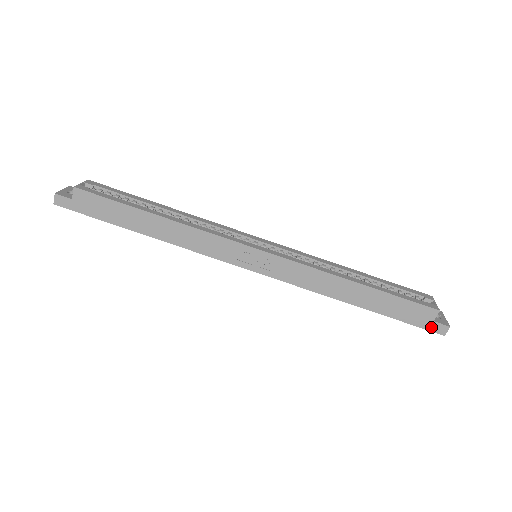
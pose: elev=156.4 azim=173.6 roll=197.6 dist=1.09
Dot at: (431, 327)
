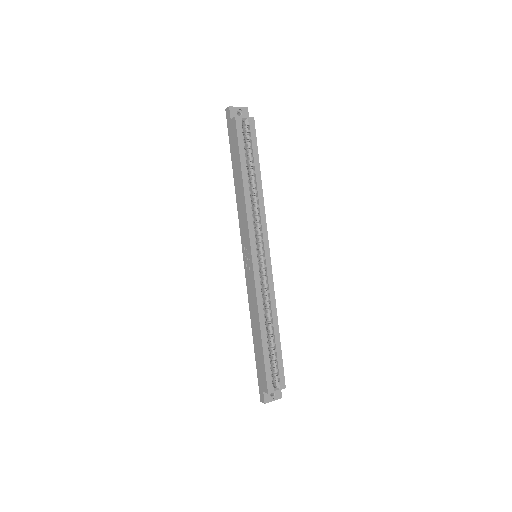
Dot at: (261, 391)
